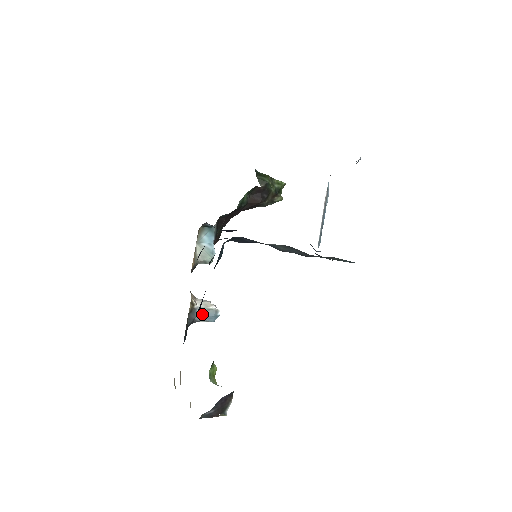
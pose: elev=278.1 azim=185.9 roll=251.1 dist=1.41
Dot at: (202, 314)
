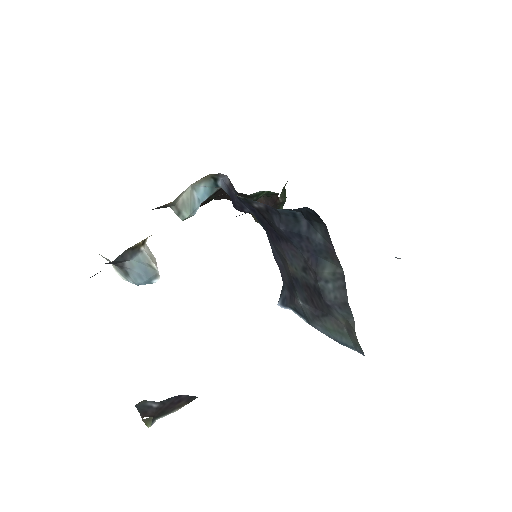
Dot at: (139, 264)
